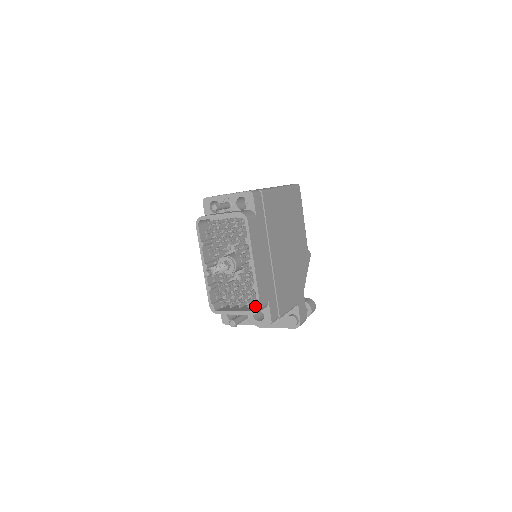
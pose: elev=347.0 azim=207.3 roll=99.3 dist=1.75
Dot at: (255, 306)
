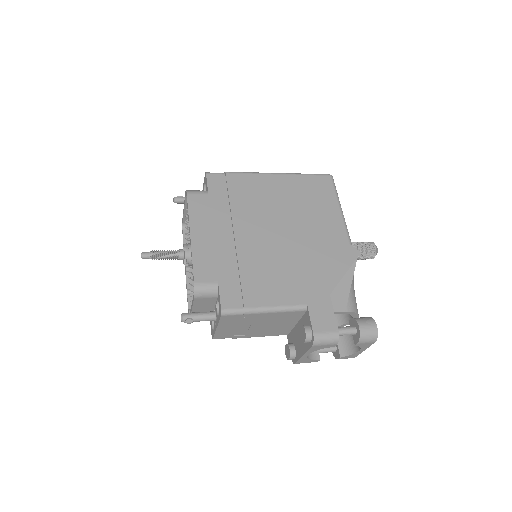
Dot at: occluded
